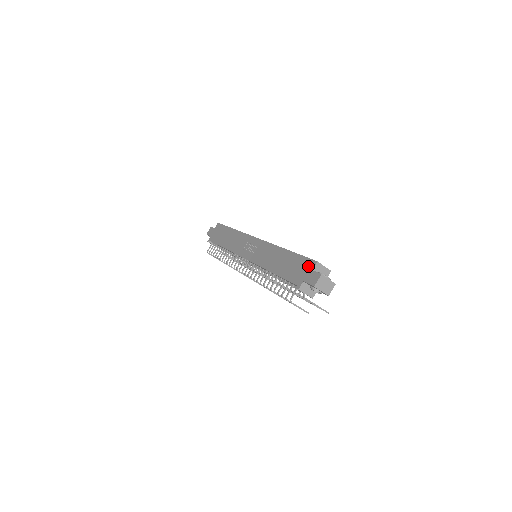
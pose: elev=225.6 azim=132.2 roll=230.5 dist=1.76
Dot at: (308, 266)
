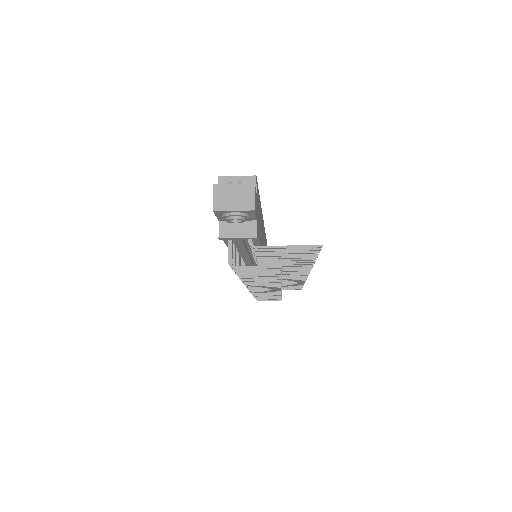
Dot at: occluded
